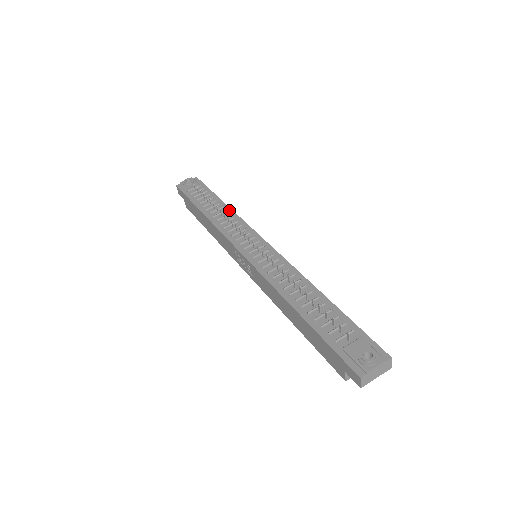
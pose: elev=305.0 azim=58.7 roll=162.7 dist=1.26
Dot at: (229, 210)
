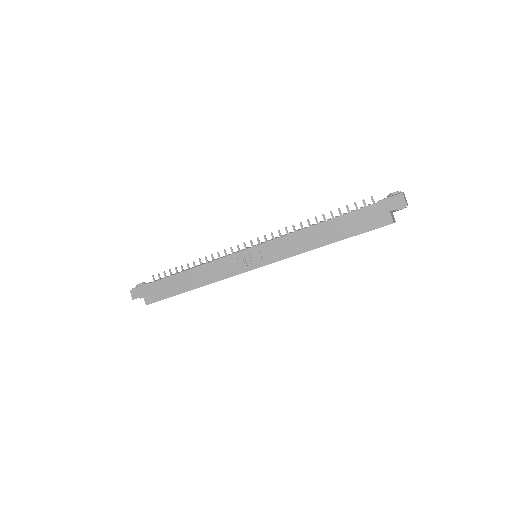
Dot at: occluded
